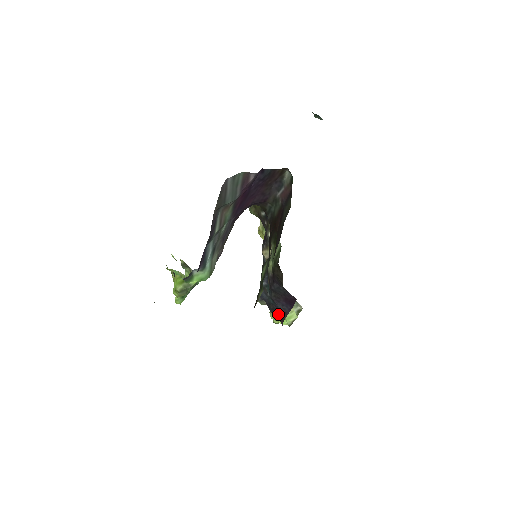
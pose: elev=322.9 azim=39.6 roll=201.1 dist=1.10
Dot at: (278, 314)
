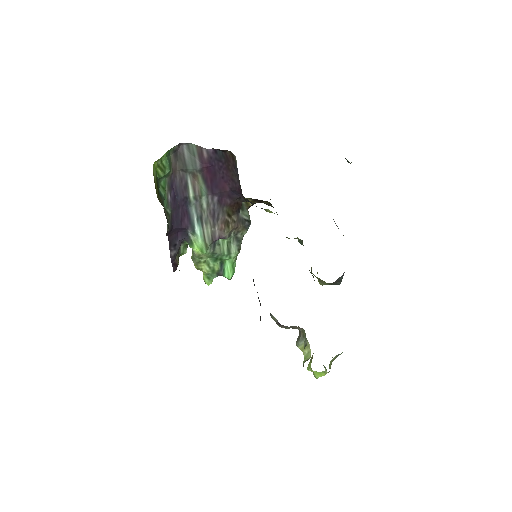
Dot at: occluded
